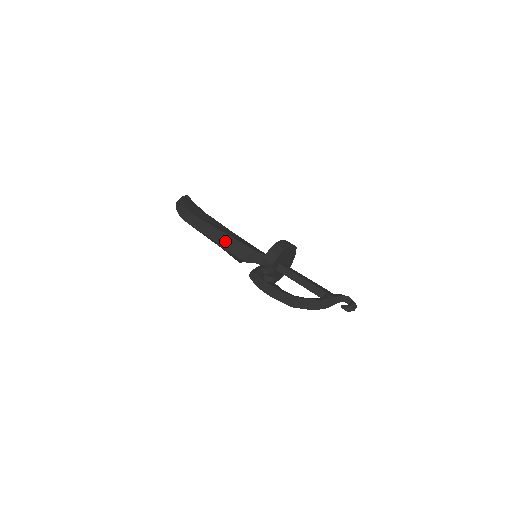
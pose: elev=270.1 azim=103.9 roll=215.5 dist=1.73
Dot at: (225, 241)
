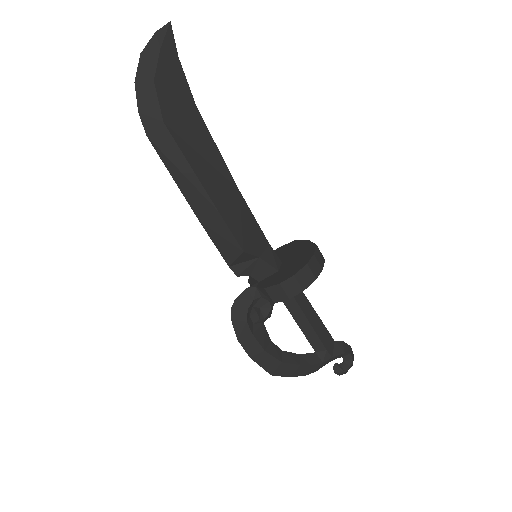
Dot at: (214, 226)
